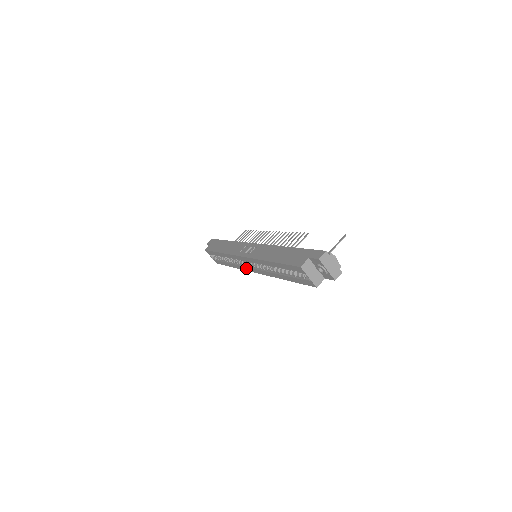
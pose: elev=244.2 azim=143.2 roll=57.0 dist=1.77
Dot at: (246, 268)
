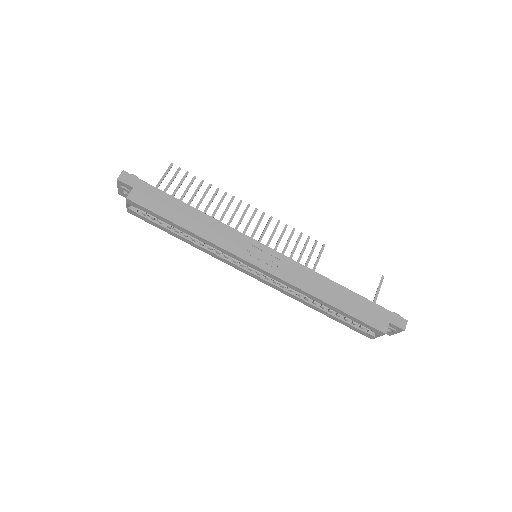
Dot at: (234, 265)
